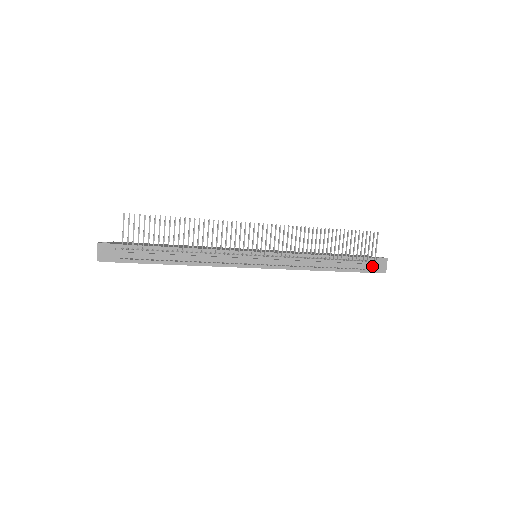
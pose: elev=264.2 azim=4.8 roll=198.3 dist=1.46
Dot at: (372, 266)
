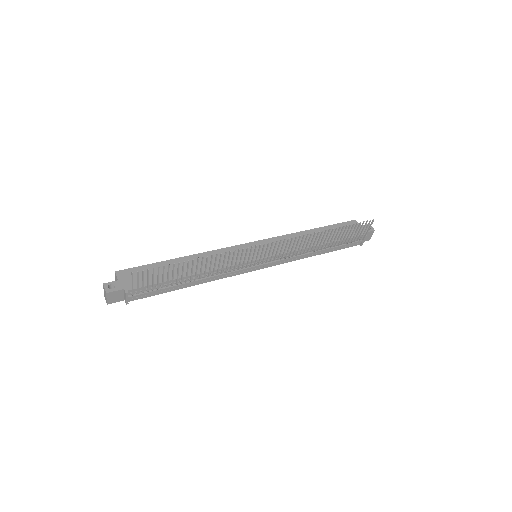
Dot at: (360, 242)
